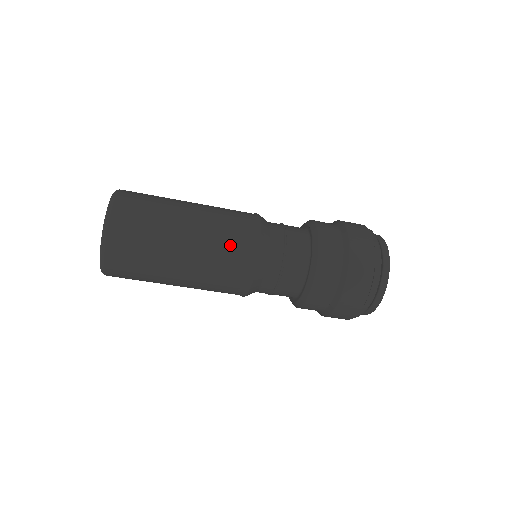
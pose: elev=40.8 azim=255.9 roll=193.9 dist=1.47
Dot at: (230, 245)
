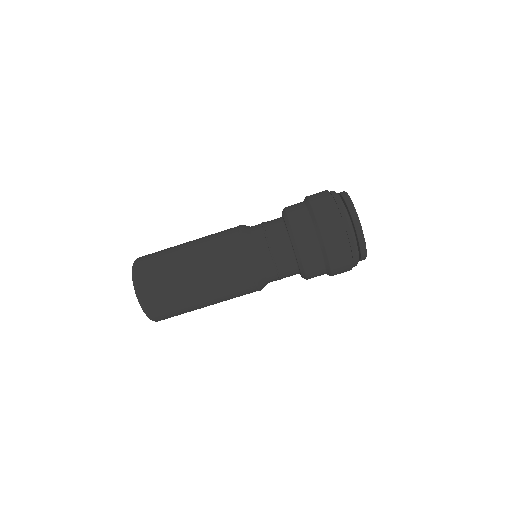
Dot at: occluded
